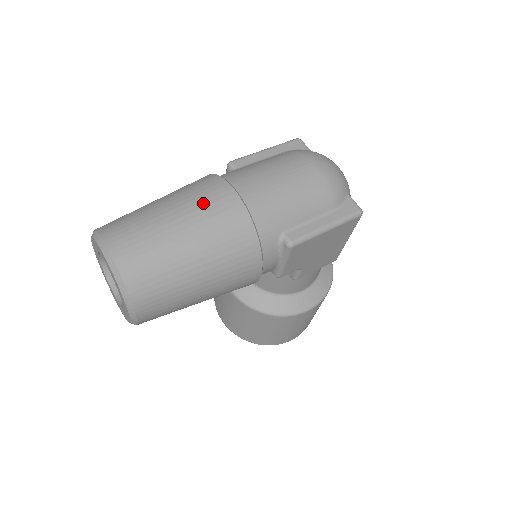
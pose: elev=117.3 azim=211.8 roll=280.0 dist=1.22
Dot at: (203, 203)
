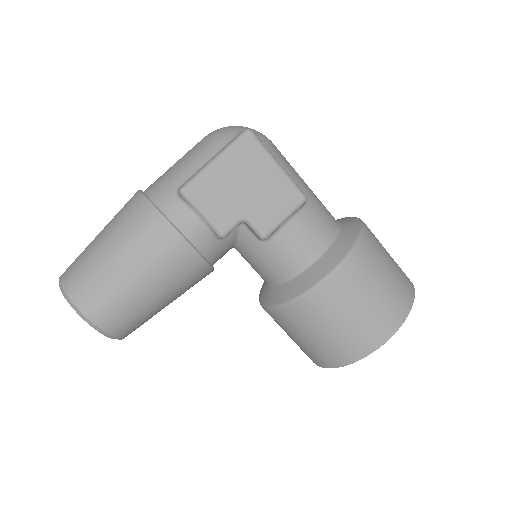
Dot at: occluded
